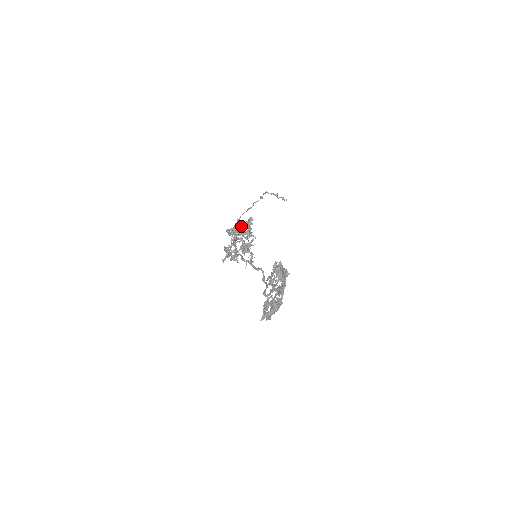
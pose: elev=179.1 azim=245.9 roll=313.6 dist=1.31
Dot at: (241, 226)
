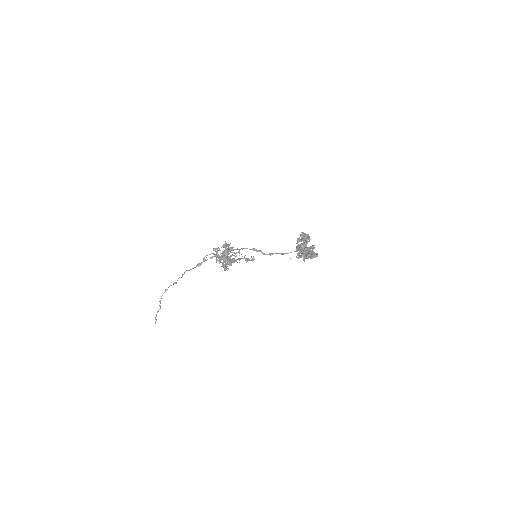
Dot at: (218, 254)
